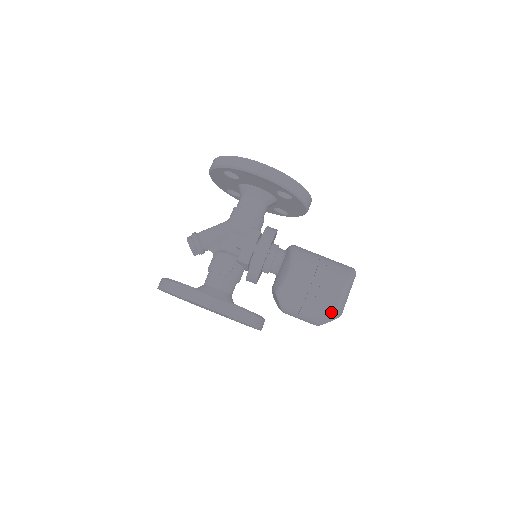
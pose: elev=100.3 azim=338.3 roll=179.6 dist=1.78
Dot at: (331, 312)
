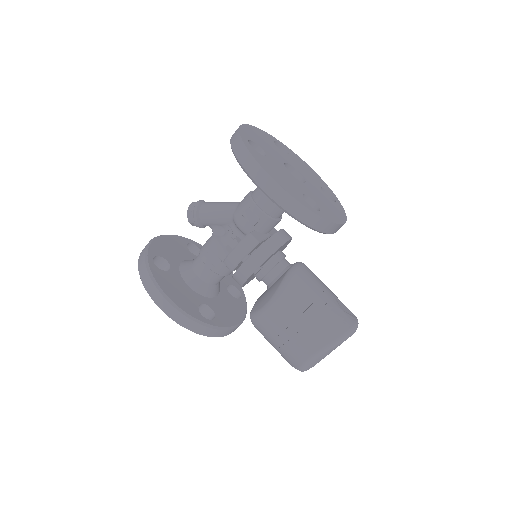
Dot at: (296, 365)
